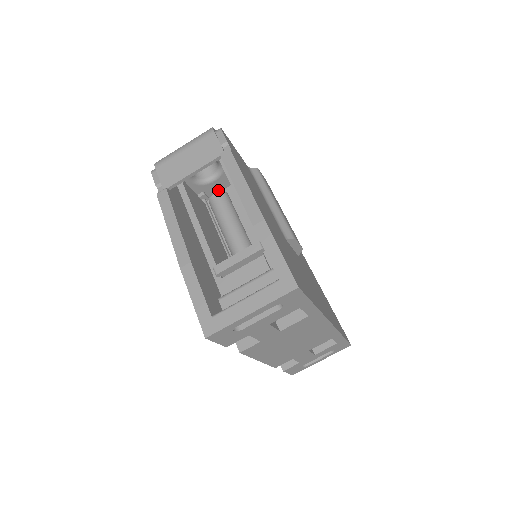
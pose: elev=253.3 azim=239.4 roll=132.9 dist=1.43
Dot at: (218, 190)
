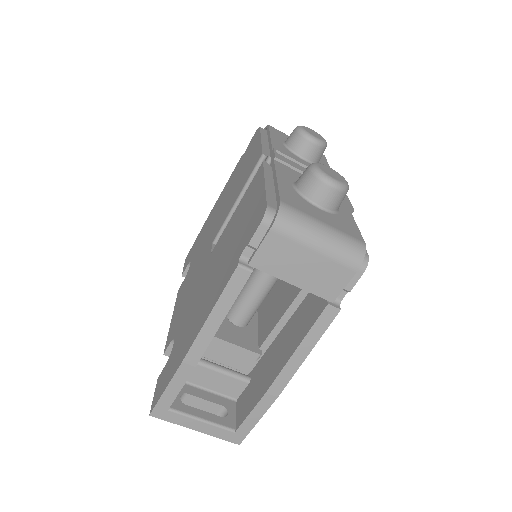
Dot at: occluded
